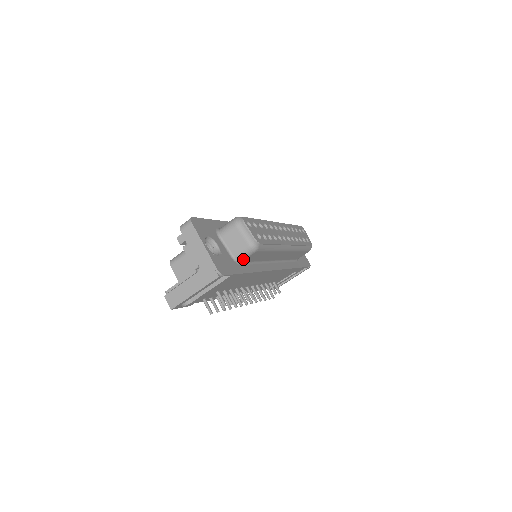
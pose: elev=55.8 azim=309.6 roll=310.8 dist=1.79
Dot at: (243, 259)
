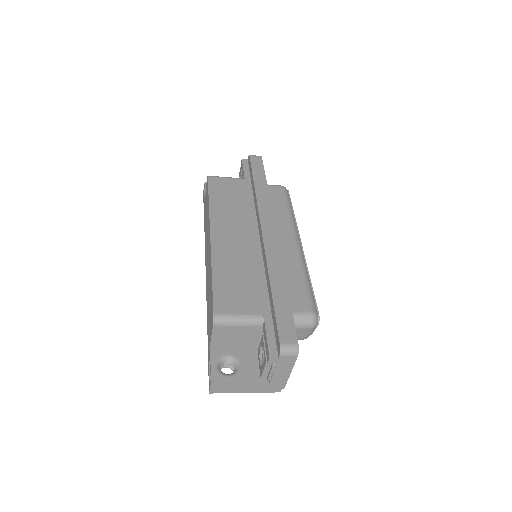
Dot at: occluded
